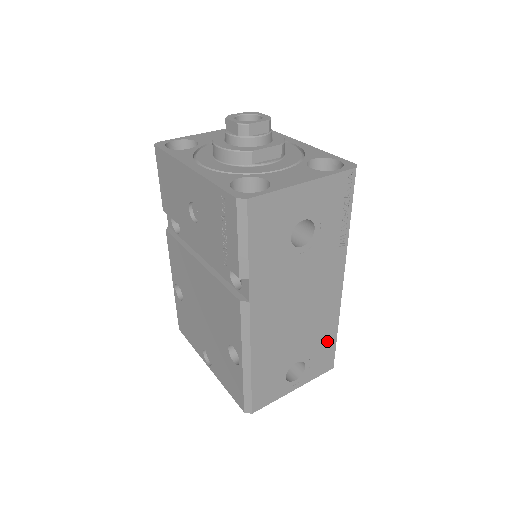
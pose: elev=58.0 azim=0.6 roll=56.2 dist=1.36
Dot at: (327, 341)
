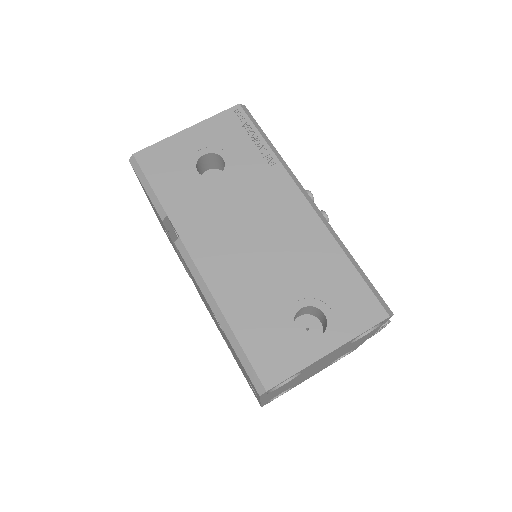
Dot at: (340, 275)
